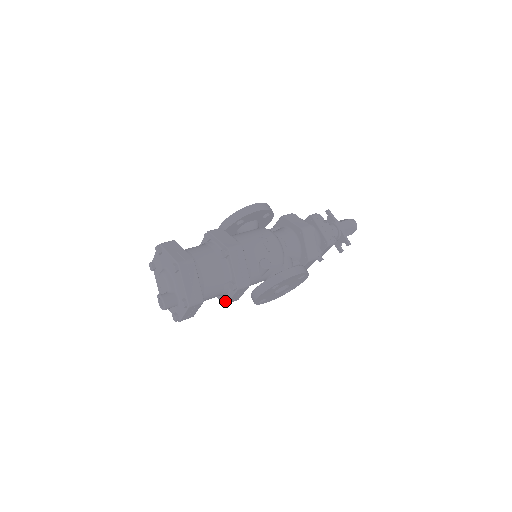
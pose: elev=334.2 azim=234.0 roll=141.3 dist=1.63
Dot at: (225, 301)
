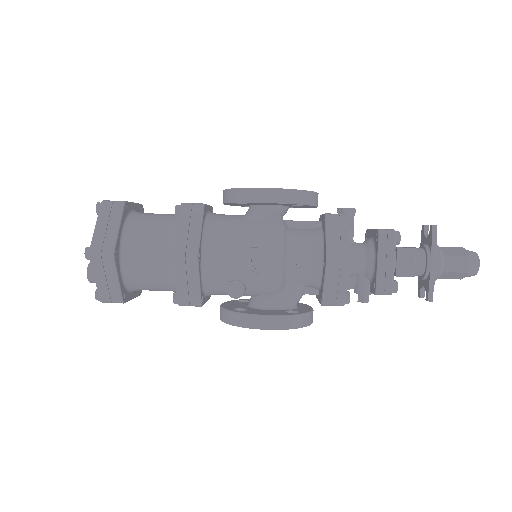
Dot at: occluded
